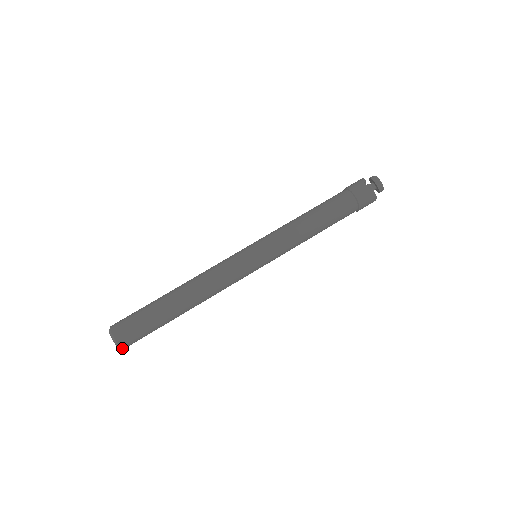
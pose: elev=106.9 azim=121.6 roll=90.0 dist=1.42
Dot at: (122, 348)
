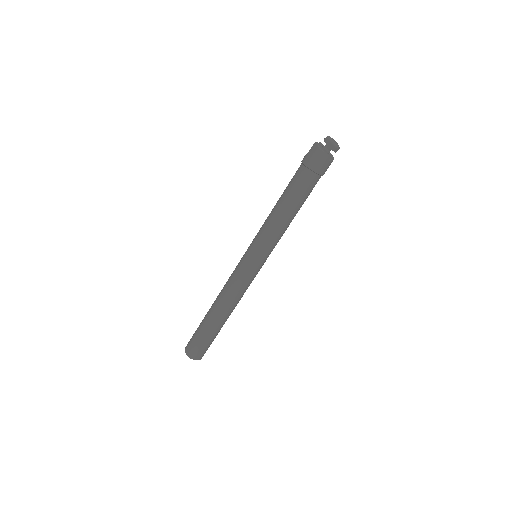
Dot at: occluded
